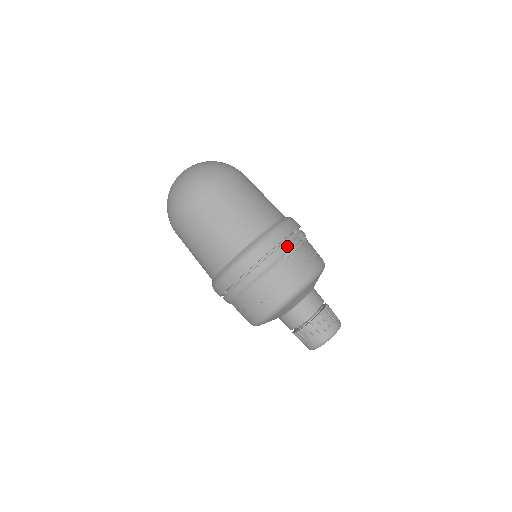
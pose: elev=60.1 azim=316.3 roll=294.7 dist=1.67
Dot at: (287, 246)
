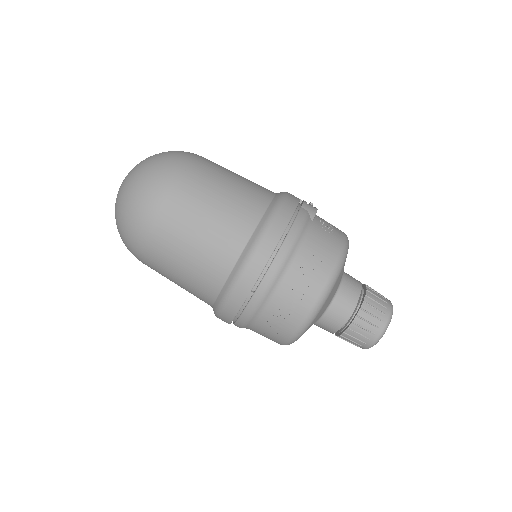
Dot at: (307, 207)
